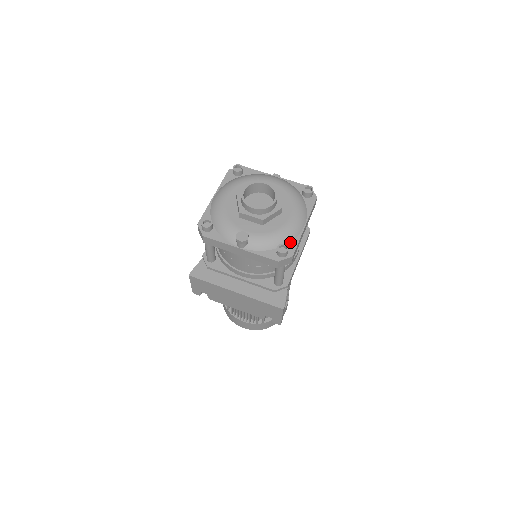
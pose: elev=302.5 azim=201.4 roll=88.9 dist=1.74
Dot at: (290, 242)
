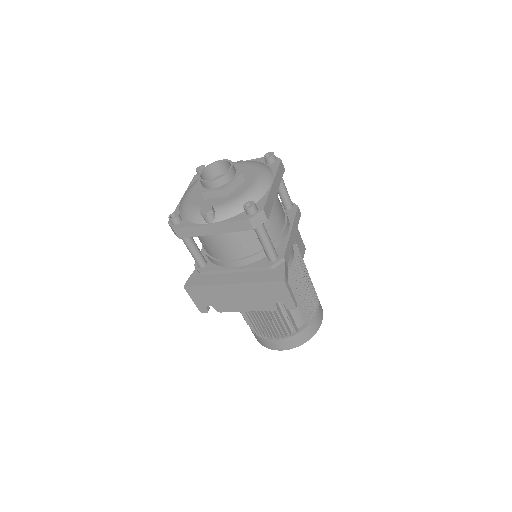
Dot at: (259, 200)
